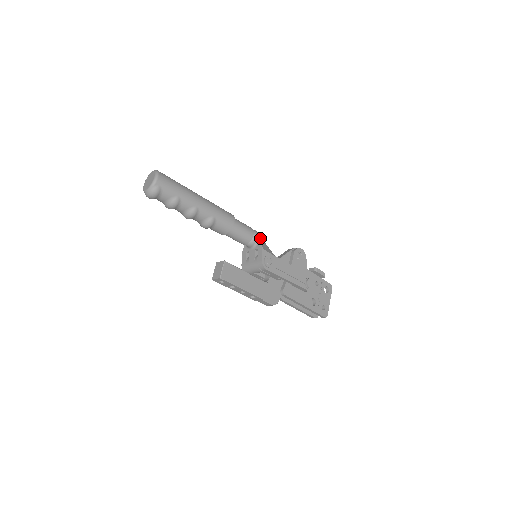
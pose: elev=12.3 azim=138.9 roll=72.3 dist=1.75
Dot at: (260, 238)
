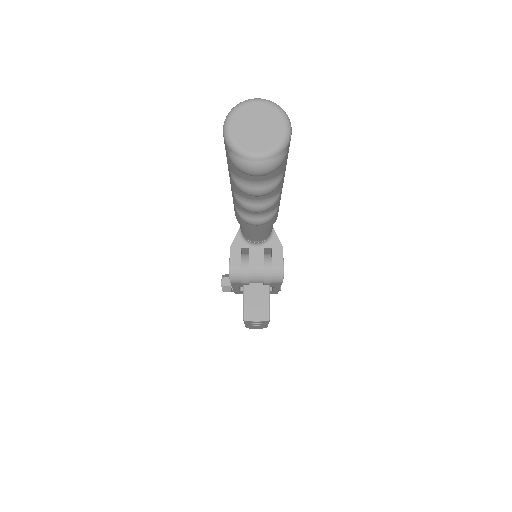
Dot at: occluded
